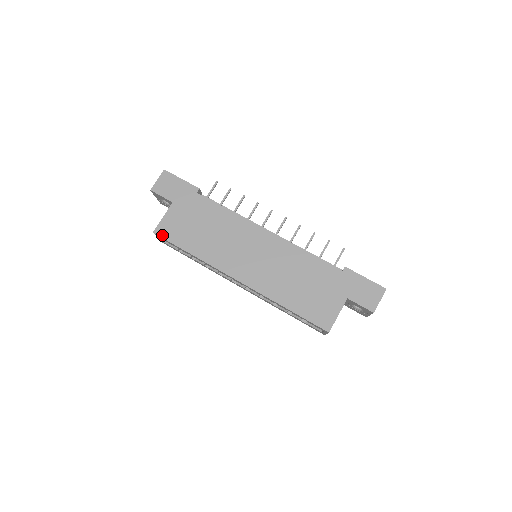
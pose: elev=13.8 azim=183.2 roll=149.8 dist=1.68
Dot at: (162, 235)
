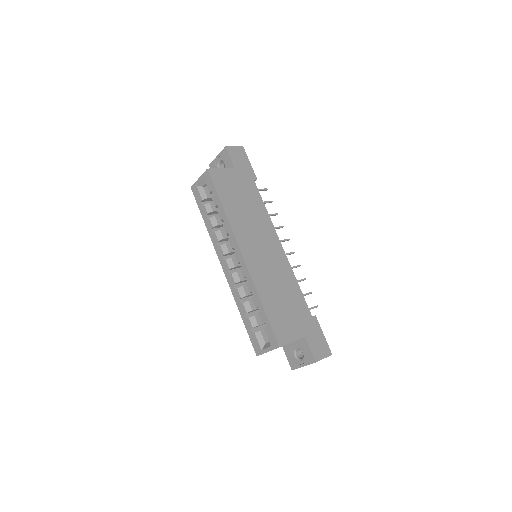
Dot at: (212, 176)
